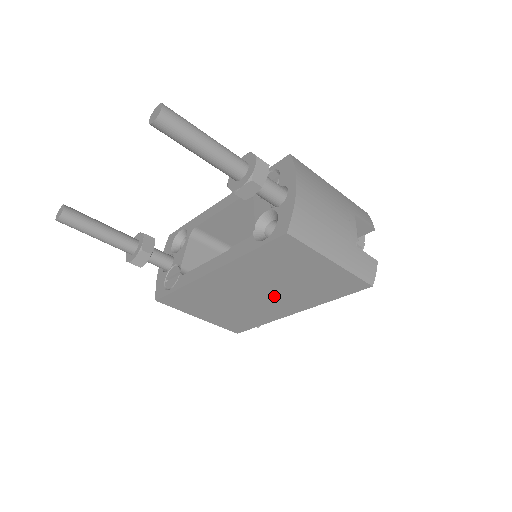
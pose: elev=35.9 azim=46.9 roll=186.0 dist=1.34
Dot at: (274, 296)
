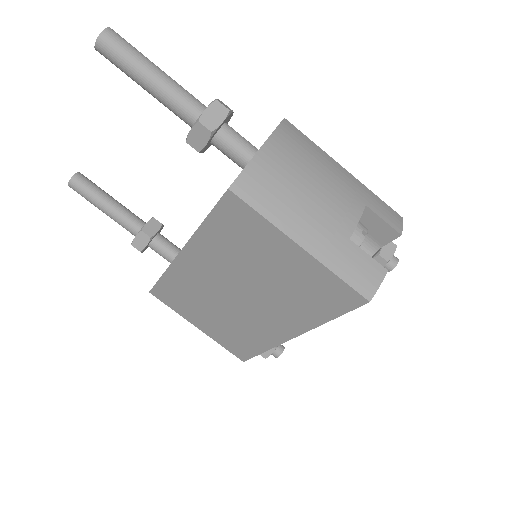
Dot at: (257, 303)
